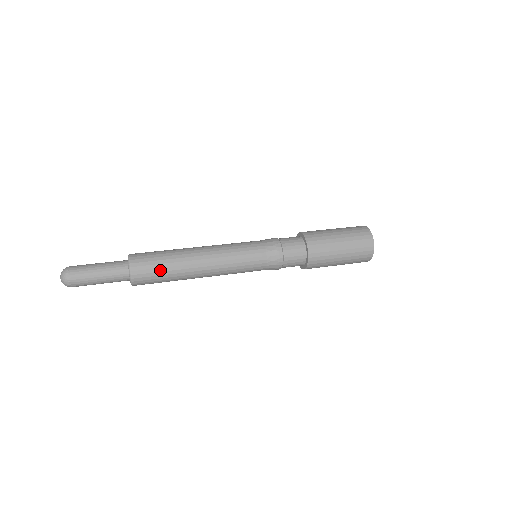
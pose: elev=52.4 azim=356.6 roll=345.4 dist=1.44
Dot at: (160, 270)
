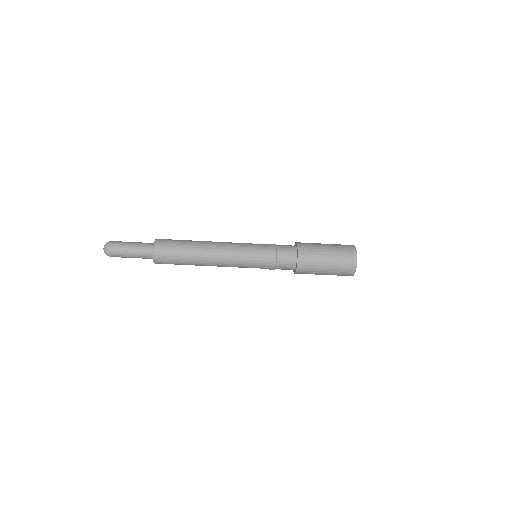
Dot at: (176, 255)
